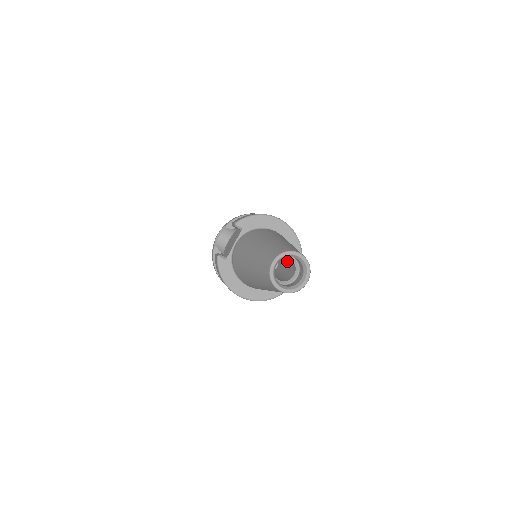
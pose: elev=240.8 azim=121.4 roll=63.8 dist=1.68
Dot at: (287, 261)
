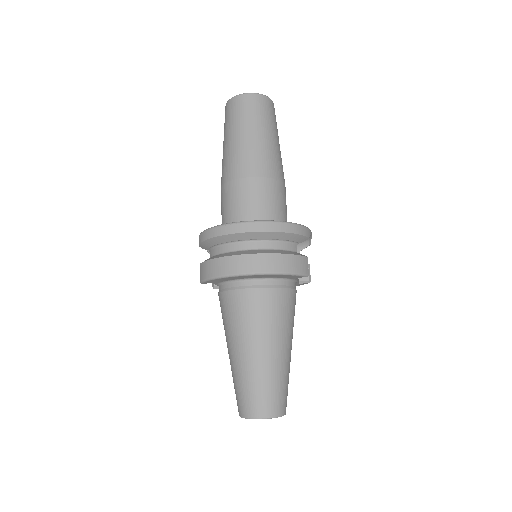
Dot at: occluded
